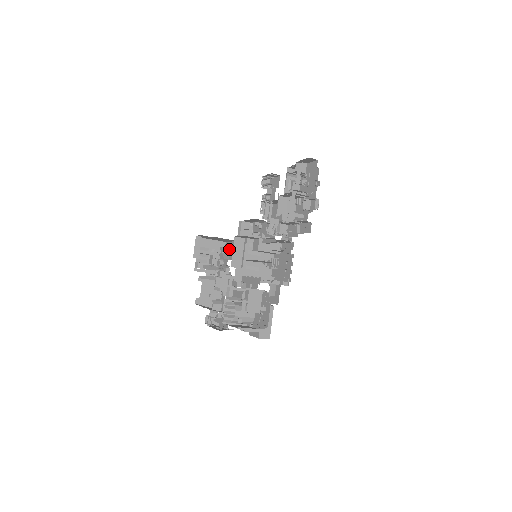
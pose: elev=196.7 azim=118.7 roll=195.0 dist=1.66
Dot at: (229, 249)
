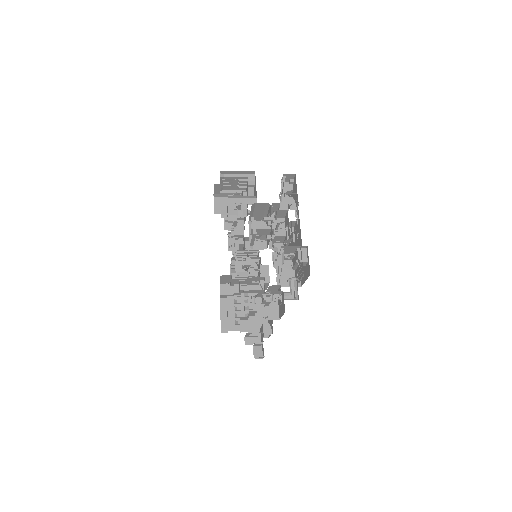
Dot at: (255, 187)
